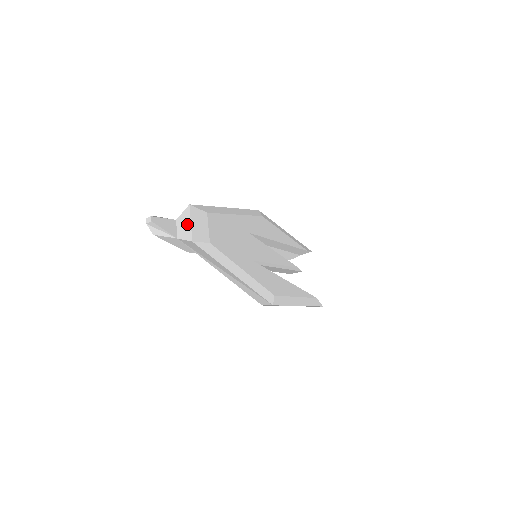
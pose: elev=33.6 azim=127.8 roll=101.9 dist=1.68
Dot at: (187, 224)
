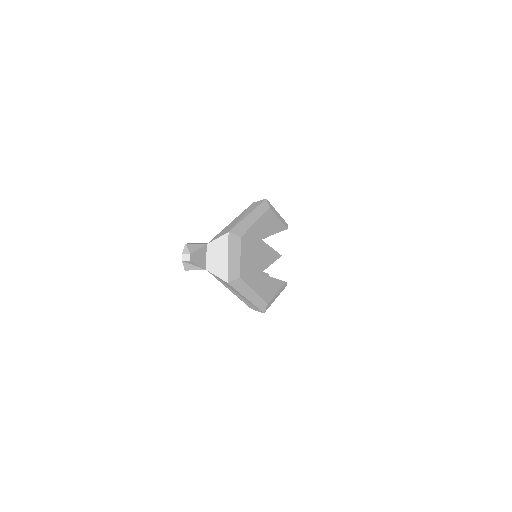
Dot at: (222, 257)
